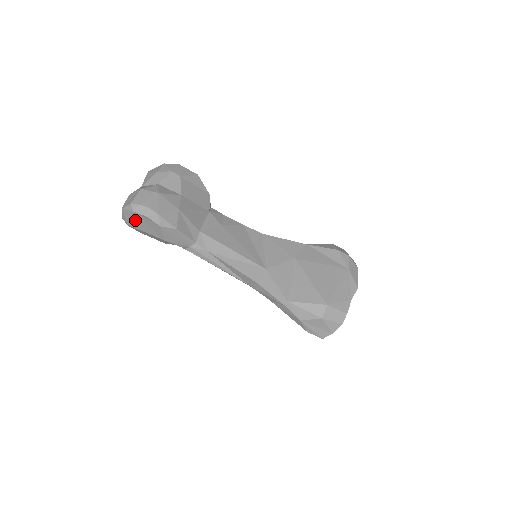
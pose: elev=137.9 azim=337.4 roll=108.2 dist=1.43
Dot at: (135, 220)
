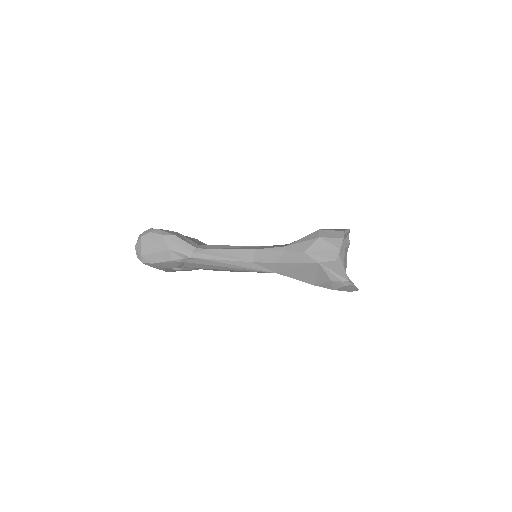
Dot at: (144, 245)
